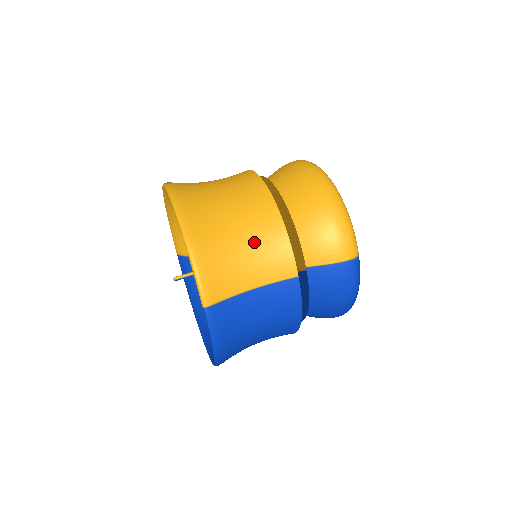
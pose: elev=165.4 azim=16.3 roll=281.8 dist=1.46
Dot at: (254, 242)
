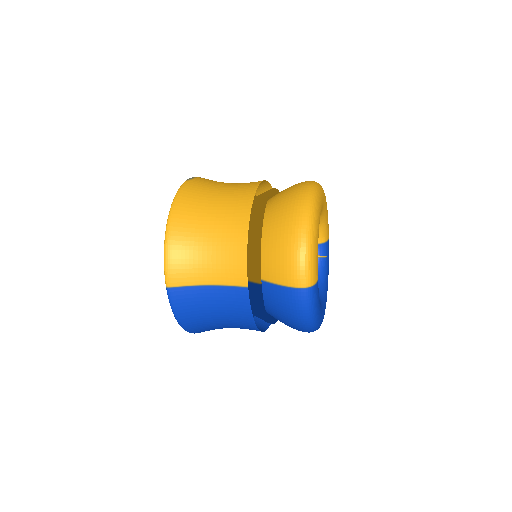
Dot at: (219, 248)
